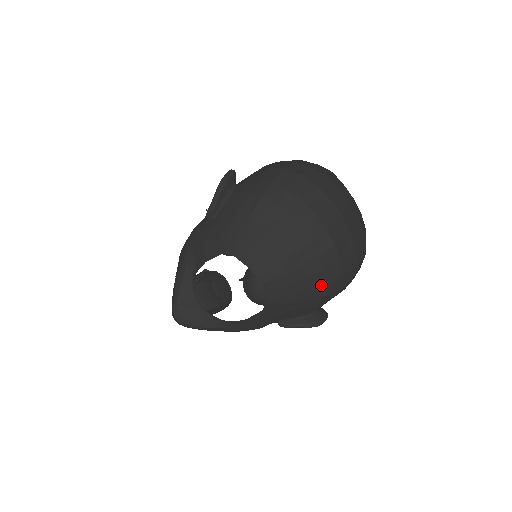
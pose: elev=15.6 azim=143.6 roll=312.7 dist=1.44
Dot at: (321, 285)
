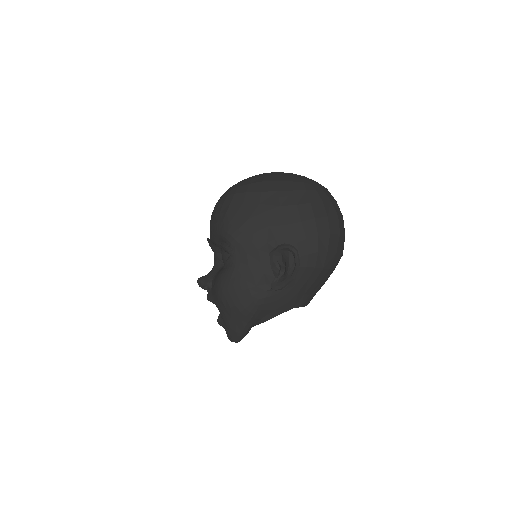
Dot at: occluded
